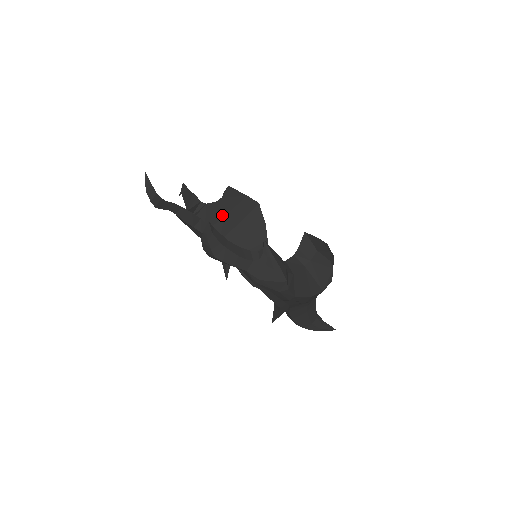
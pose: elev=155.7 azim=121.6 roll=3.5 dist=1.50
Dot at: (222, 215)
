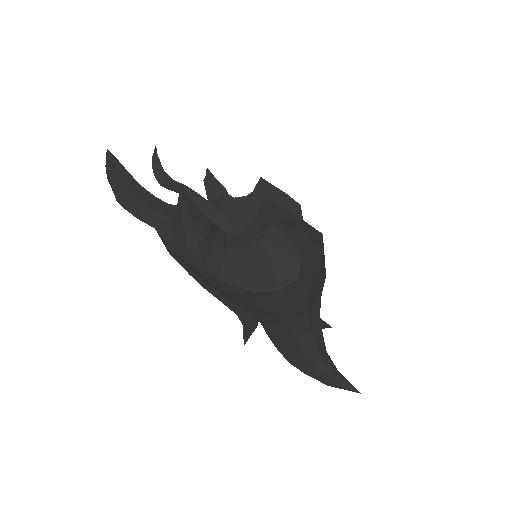
Dot at: (253, 214)
